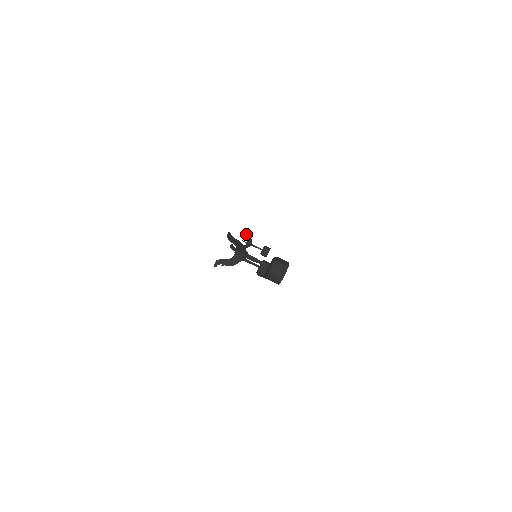
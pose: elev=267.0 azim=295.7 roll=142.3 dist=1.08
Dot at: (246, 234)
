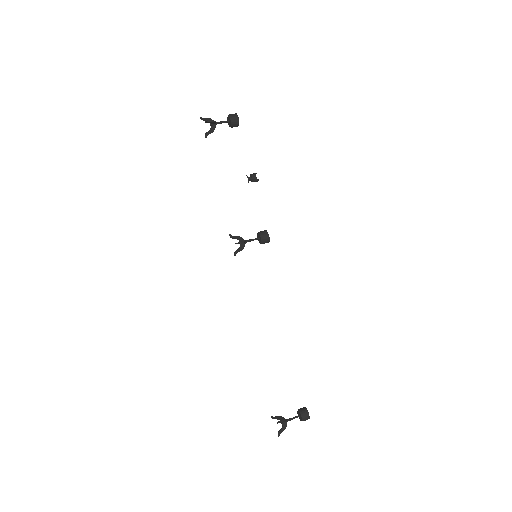
Dot at: (273, 417)
